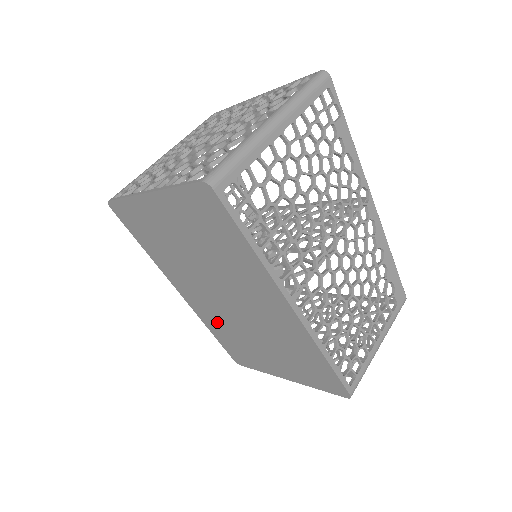
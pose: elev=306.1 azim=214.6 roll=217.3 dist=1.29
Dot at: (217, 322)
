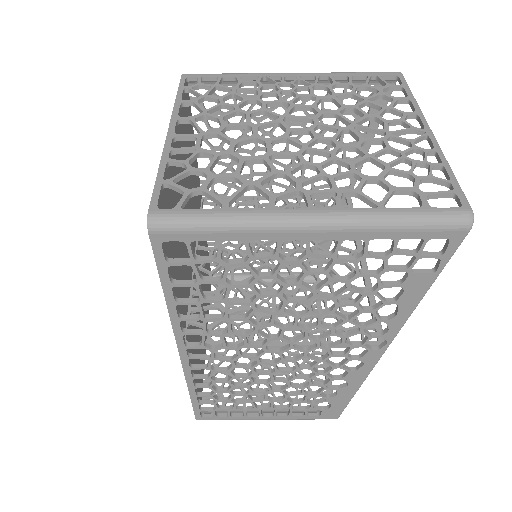
Dot at: occluded
